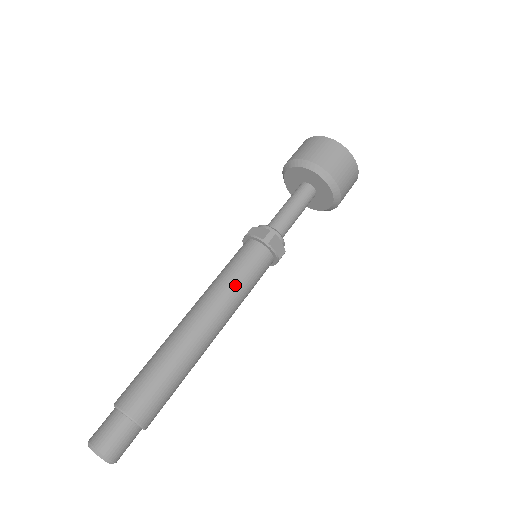
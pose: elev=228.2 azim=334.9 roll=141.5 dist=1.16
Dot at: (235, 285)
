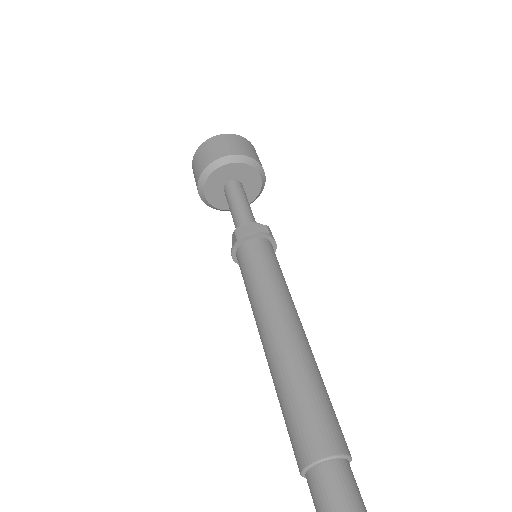
Dot at: (286, 284)
